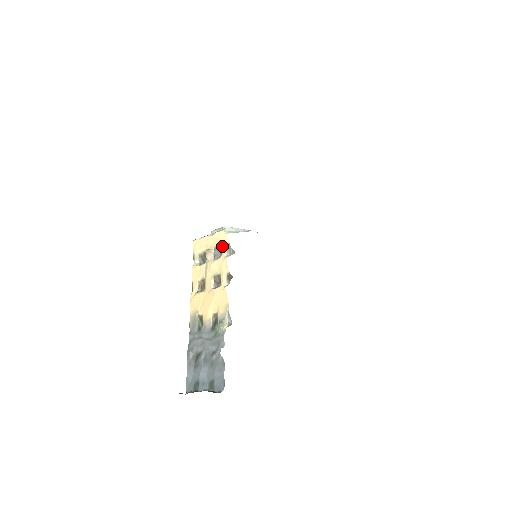
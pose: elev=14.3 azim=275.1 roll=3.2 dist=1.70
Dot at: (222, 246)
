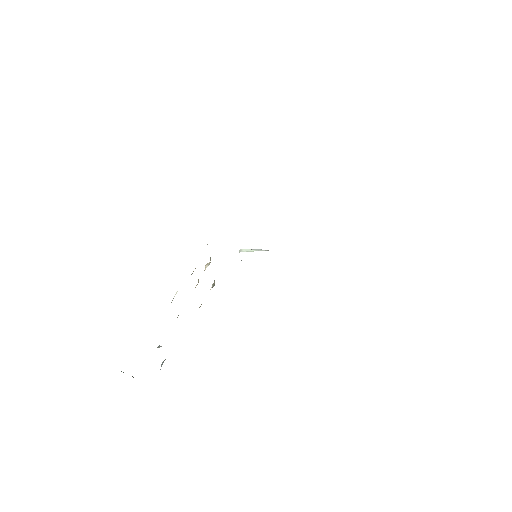
Dot at: occluded
